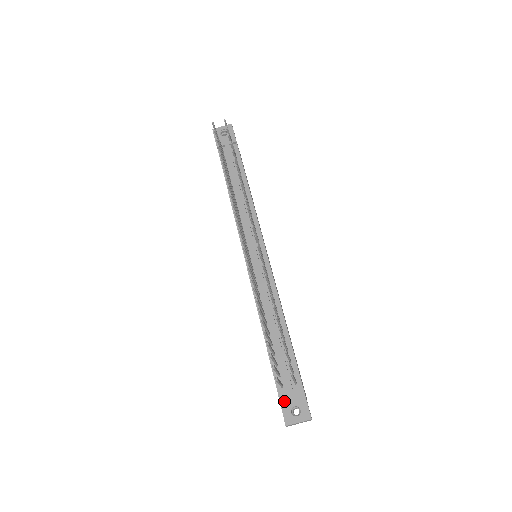
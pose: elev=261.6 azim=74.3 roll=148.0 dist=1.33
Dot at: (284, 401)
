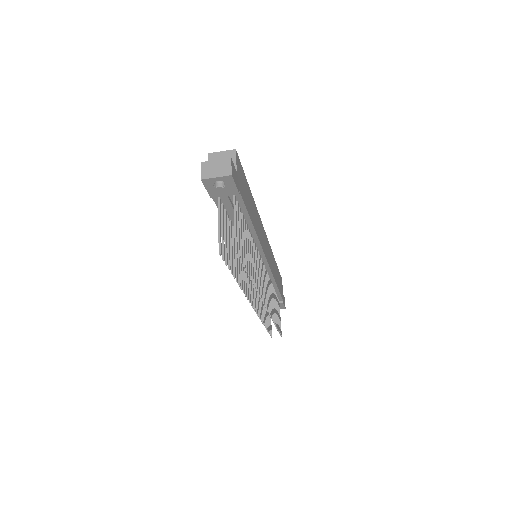
Dot at: occluded
